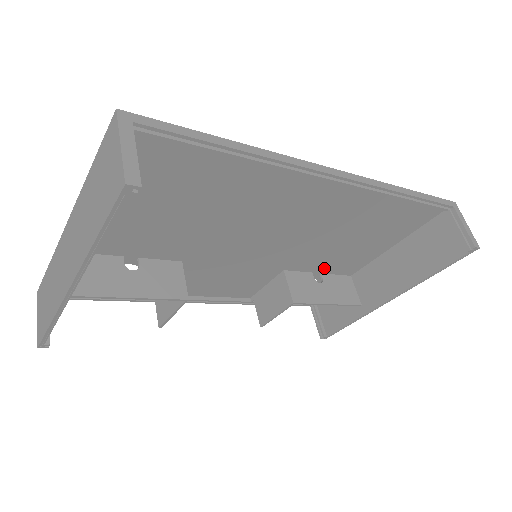
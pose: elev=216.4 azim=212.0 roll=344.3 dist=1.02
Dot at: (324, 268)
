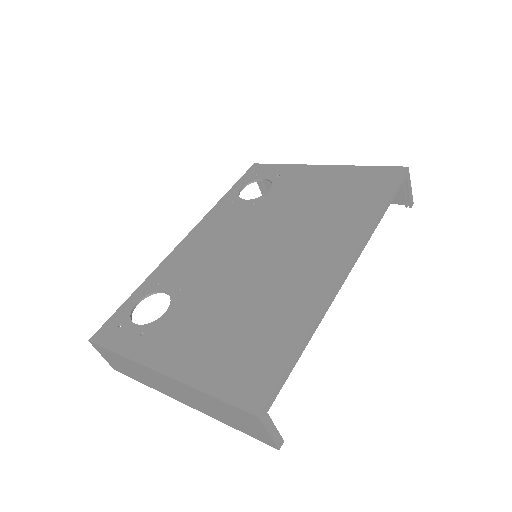
Dot at: (285, 191)
